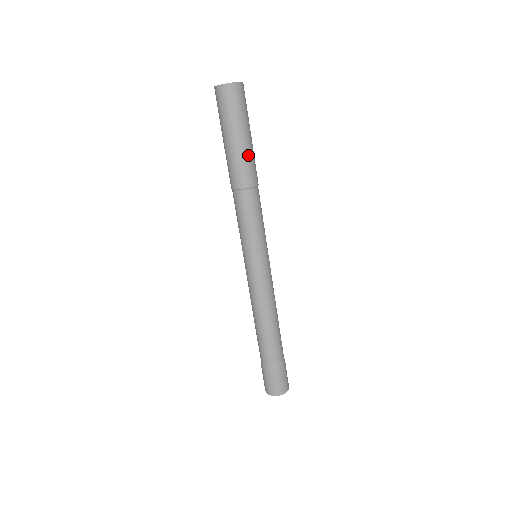
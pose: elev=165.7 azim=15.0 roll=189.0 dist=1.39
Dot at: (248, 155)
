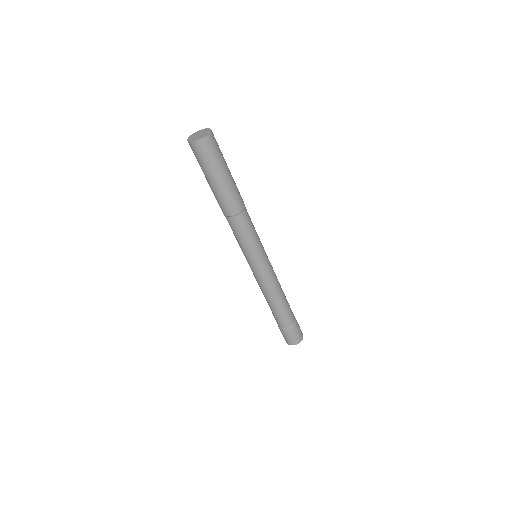
Dot at: (235, 183)
